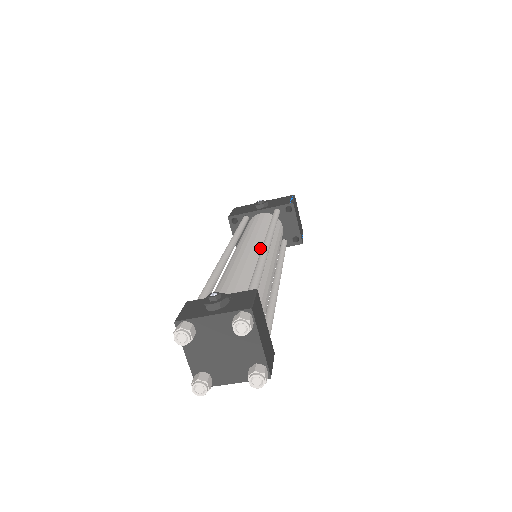
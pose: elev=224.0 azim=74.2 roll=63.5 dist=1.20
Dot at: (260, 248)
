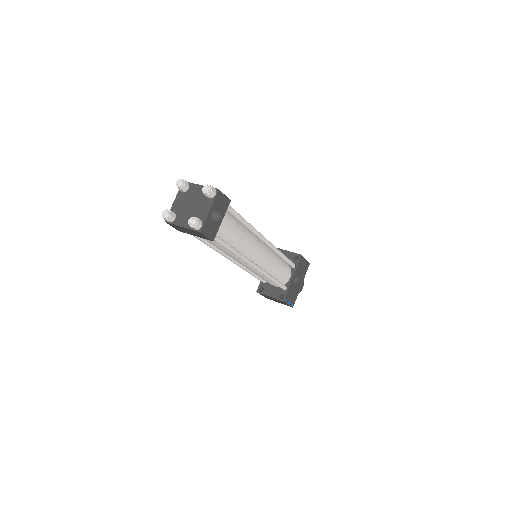
Dot at: occluded
